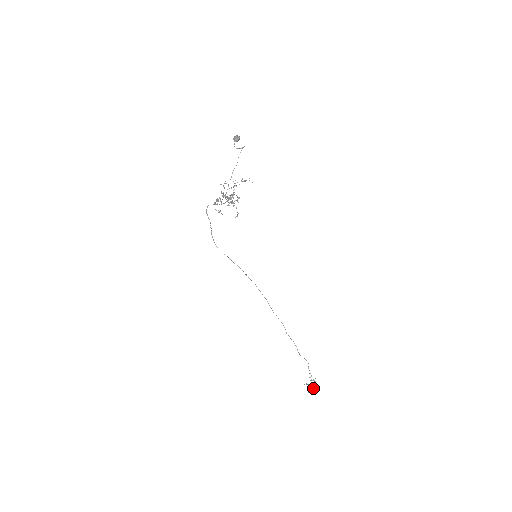
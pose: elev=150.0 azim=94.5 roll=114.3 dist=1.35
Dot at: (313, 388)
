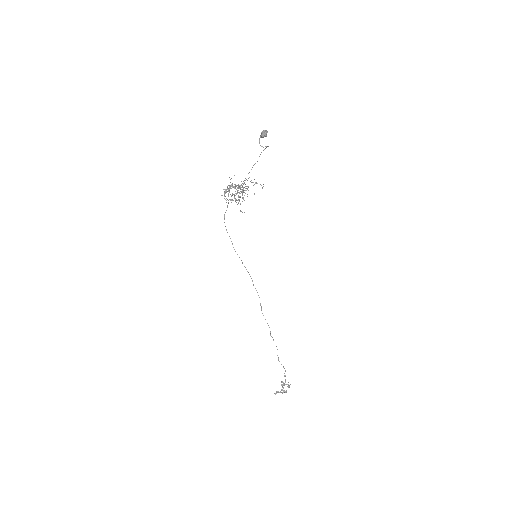
Dot at: (284, 391)
